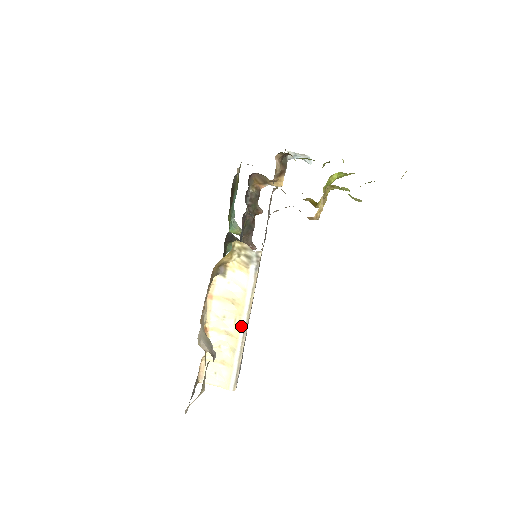
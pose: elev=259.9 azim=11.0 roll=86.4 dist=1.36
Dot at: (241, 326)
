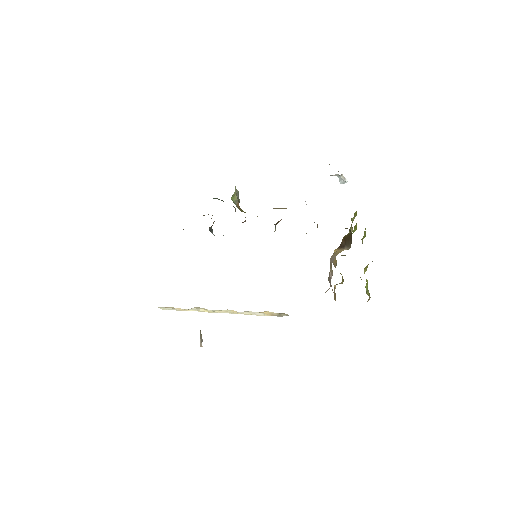
Dot at: occluded
